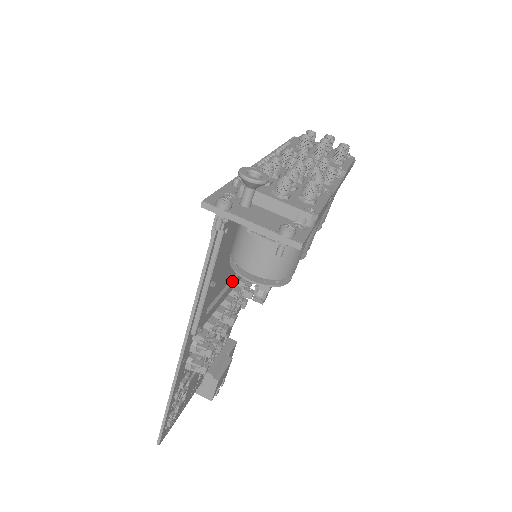
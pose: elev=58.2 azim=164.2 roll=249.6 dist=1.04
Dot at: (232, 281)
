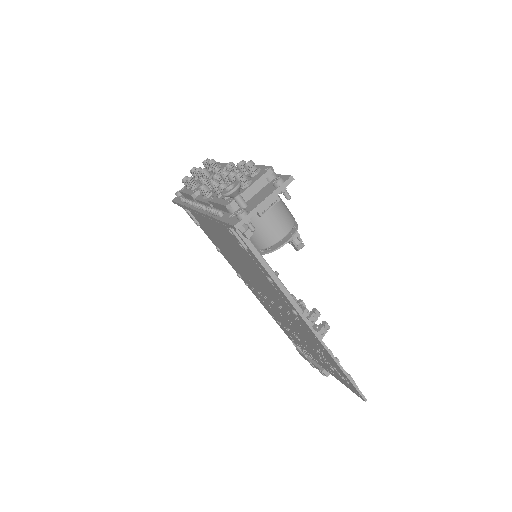
Dot at: occluded
